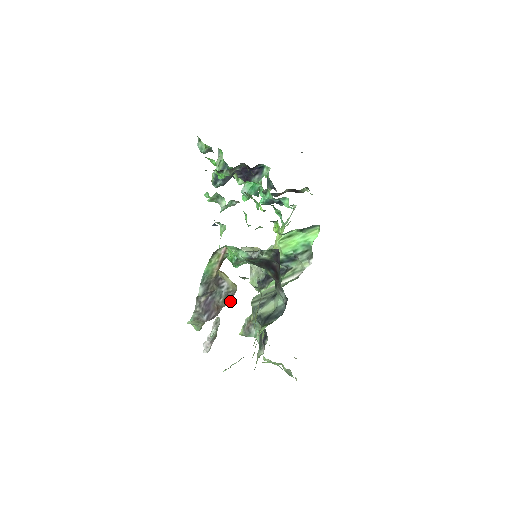
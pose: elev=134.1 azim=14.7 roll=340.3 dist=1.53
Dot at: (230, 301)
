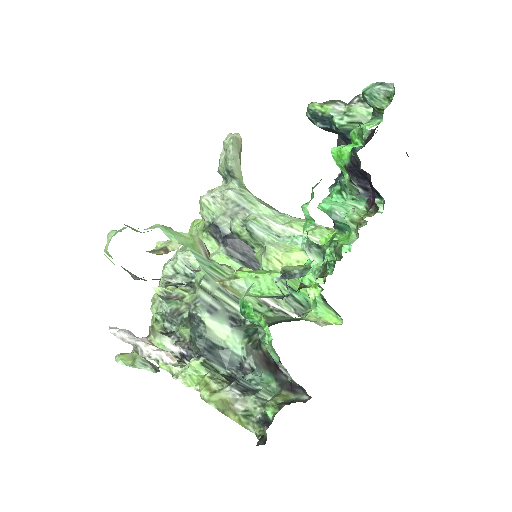
Dot at: occluded
